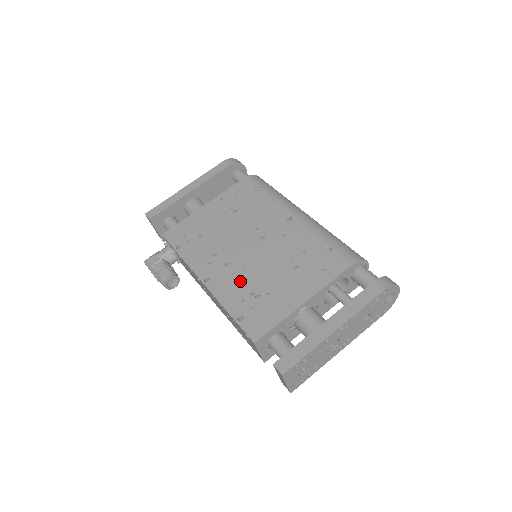
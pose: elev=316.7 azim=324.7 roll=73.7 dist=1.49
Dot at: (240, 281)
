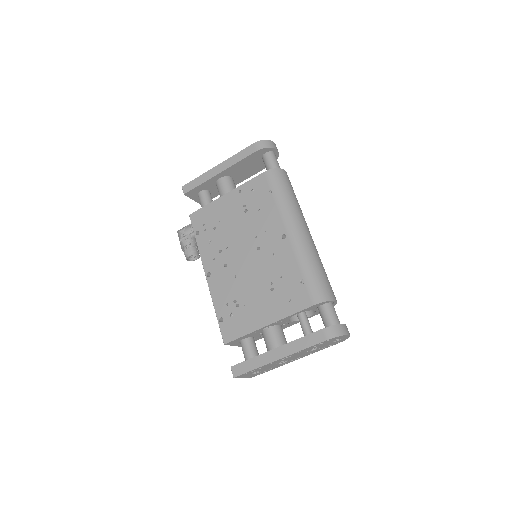
Dot at: (230, 286)
